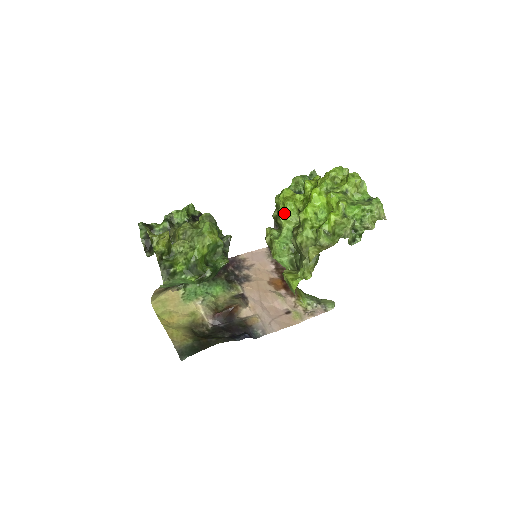
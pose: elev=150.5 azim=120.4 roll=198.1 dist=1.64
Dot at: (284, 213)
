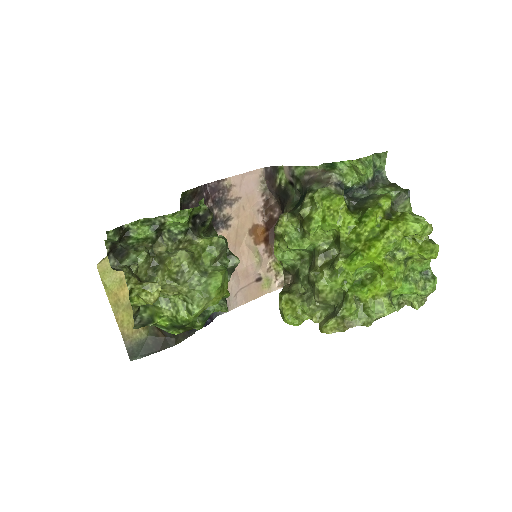
Dot at: (318, 226)
